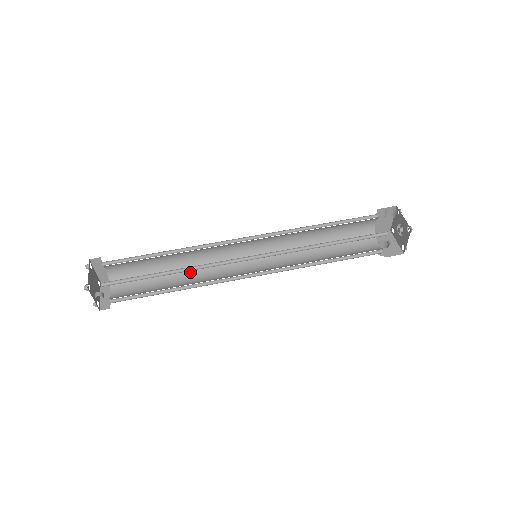
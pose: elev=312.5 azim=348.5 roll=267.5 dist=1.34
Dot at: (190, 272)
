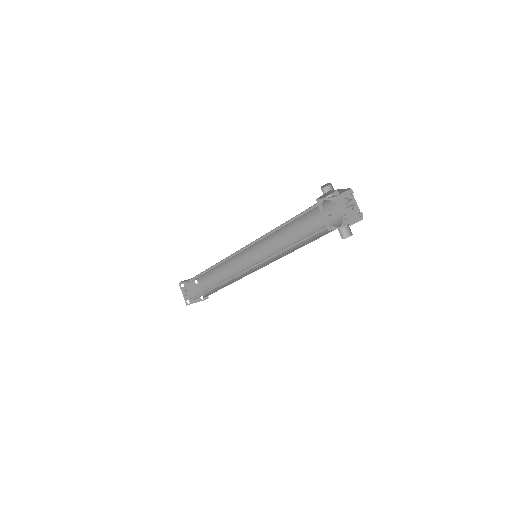
Dot at: (233, 281)
